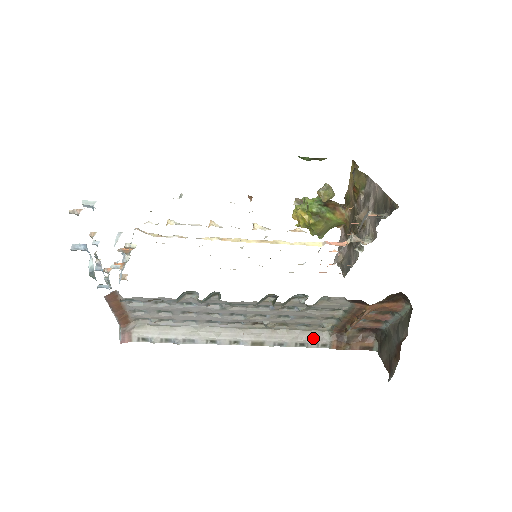
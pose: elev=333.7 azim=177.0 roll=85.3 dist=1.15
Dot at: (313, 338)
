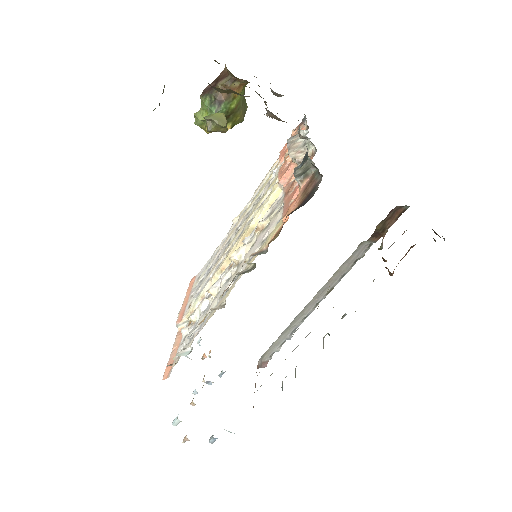
Dot at: (359, 254)
